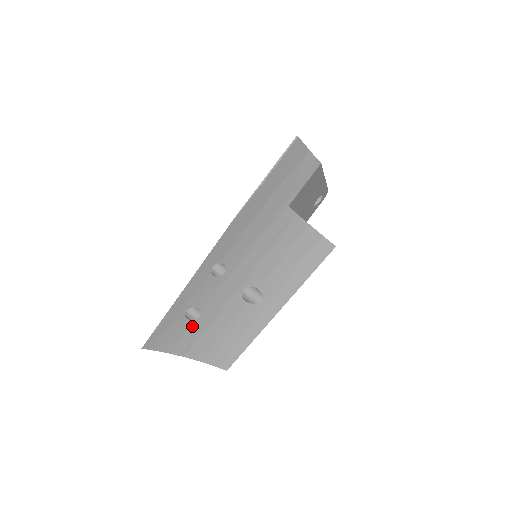
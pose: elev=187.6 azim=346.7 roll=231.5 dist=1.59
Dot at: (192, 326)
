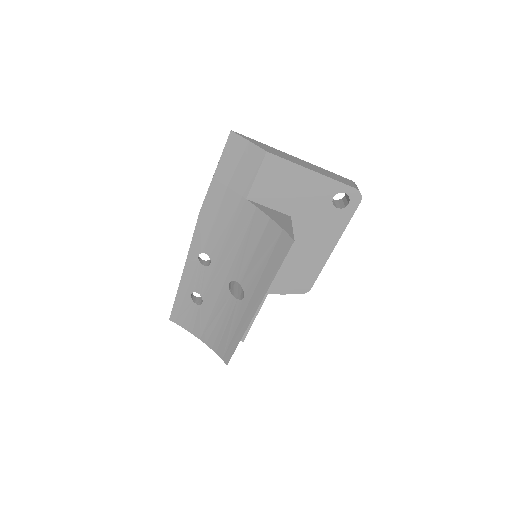
Dot at: (200, 311)
